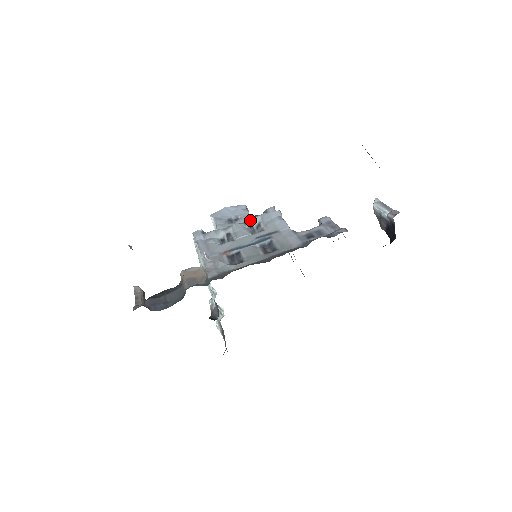
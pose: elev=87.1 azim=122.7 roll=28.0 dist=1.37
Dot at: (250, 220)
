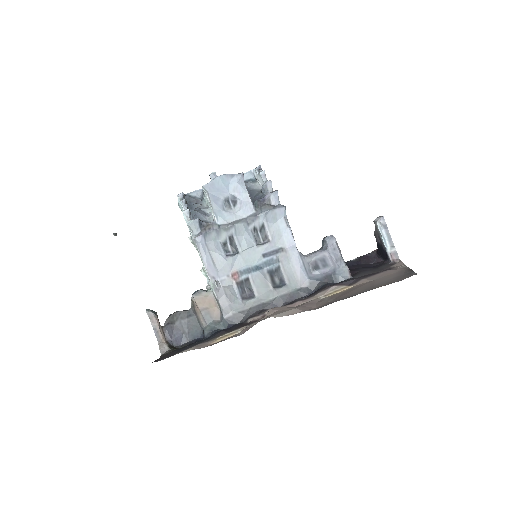
Dot at: (253, 218)
